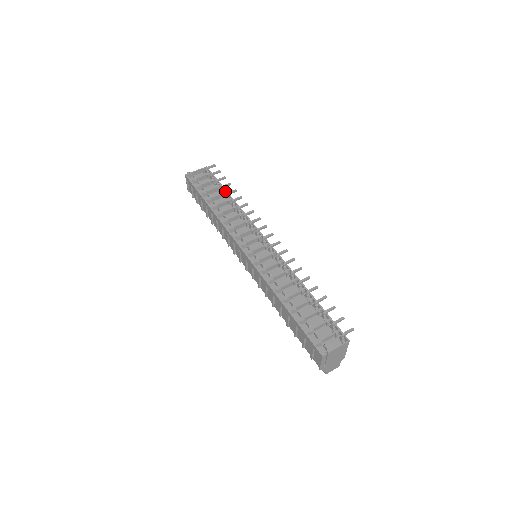
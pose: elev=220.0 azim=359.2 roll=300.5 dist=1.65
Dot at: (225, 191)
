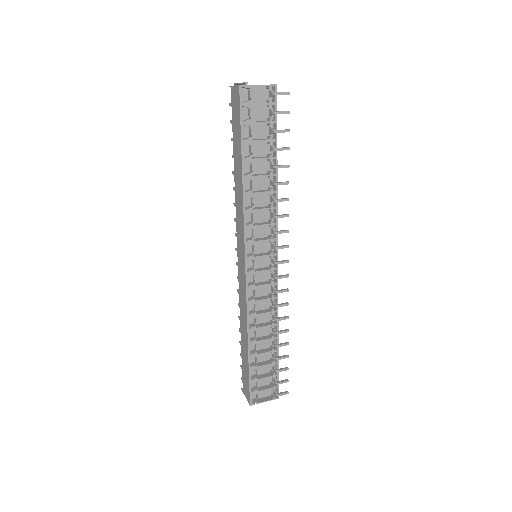
Dot at: (275, 156)
